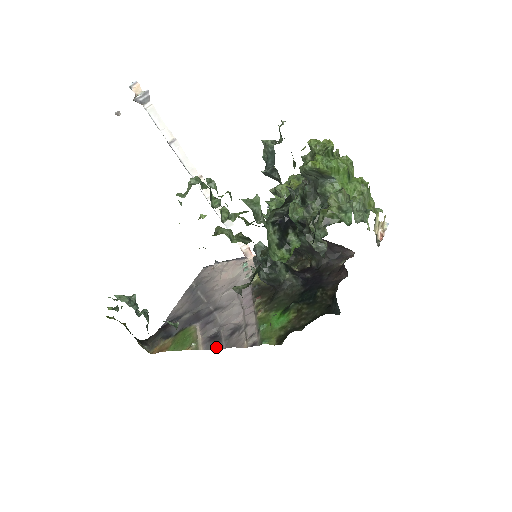
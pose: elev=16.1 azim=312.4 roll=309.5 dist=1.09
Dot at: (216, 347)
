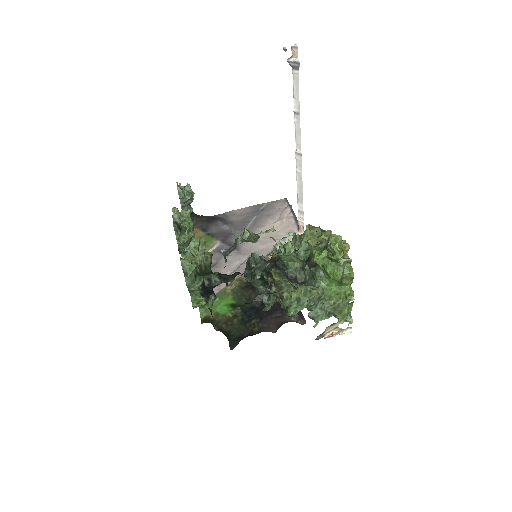
Dot at: occluded
